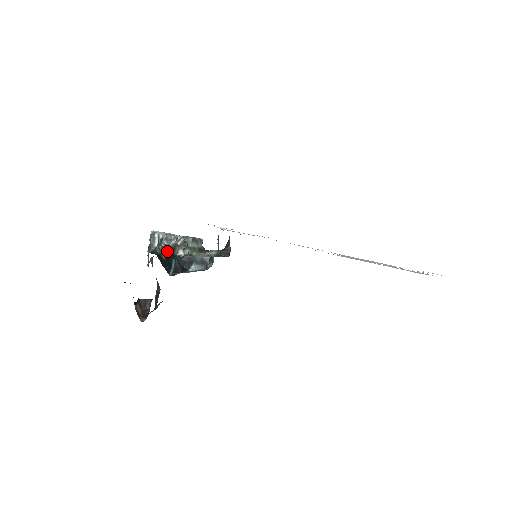
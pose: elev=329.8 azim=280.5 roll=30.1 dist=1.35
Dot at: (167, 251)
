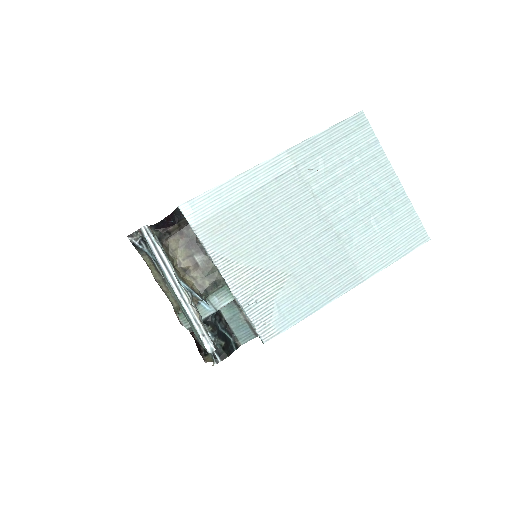
Dot at: (217, 337)
